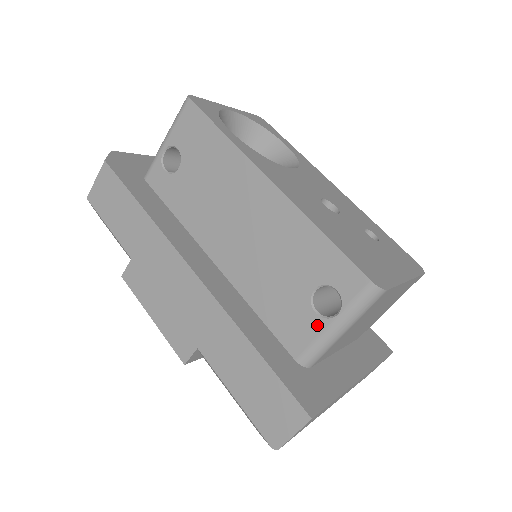
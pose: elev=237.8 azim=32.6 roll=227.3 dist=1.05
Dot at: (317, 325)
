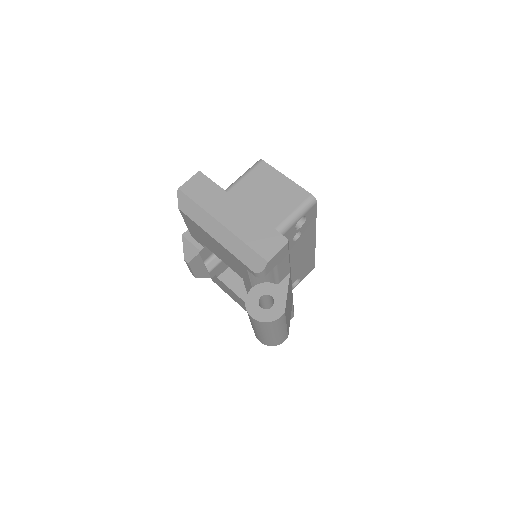
Dot at: occluded
